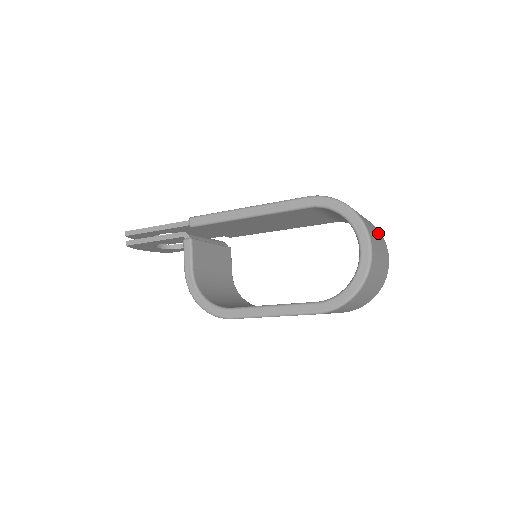
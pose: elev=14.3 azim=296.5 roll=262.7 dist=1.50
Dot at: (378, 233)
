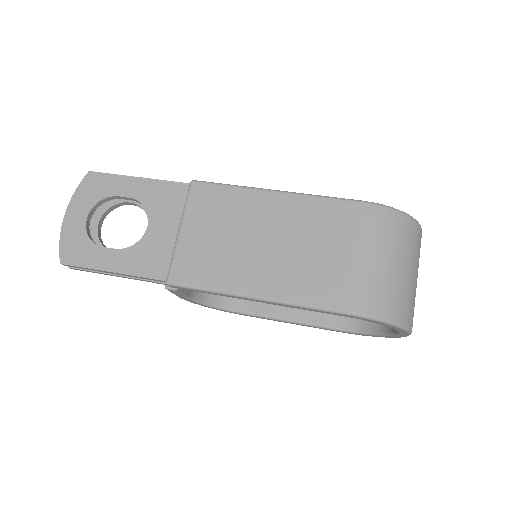
Dot at: (418, 253)
